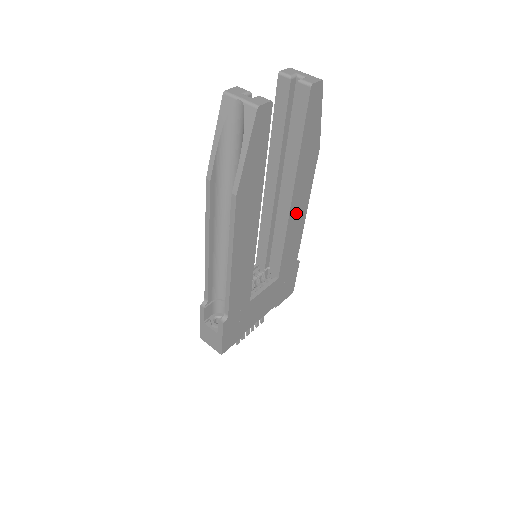
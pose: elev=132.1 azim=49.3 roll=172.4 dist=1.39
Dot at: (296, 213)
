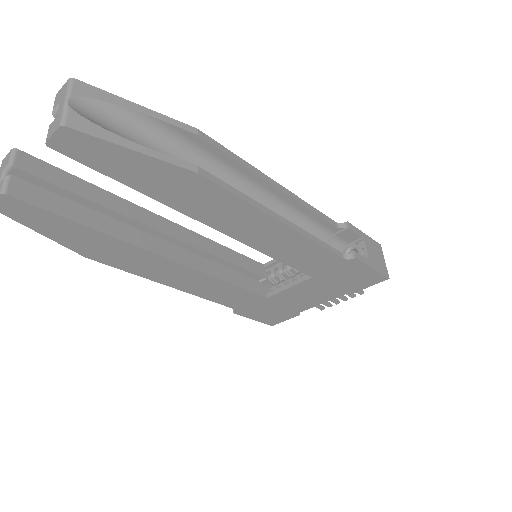
Dot at: (253, 232)
